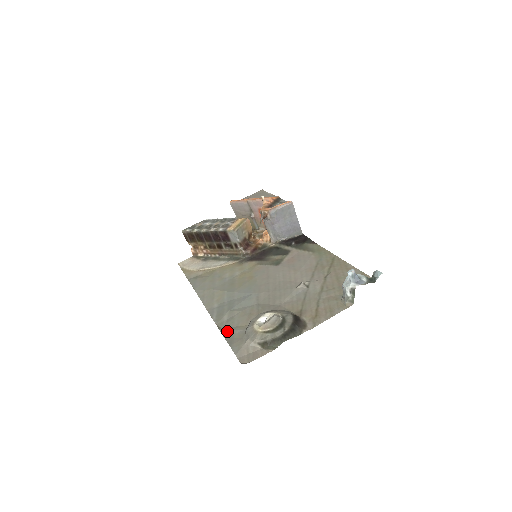
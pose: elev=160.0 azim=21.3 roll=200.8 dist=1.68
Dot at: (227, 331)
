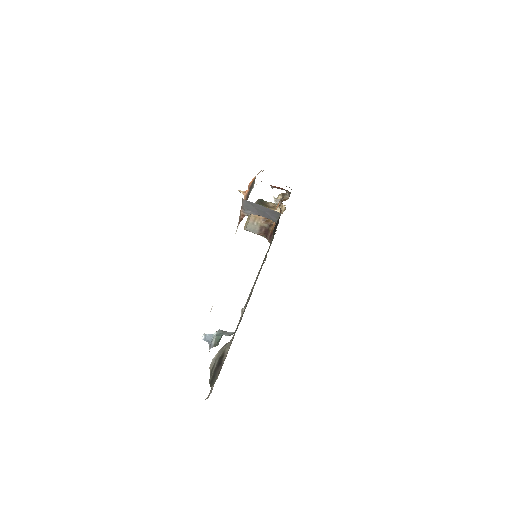
Dot at: occluded
